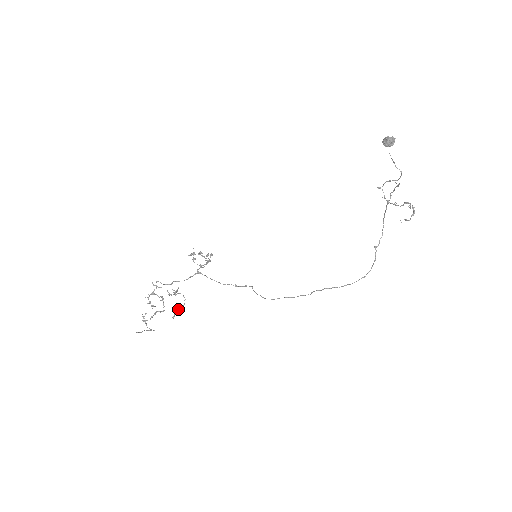
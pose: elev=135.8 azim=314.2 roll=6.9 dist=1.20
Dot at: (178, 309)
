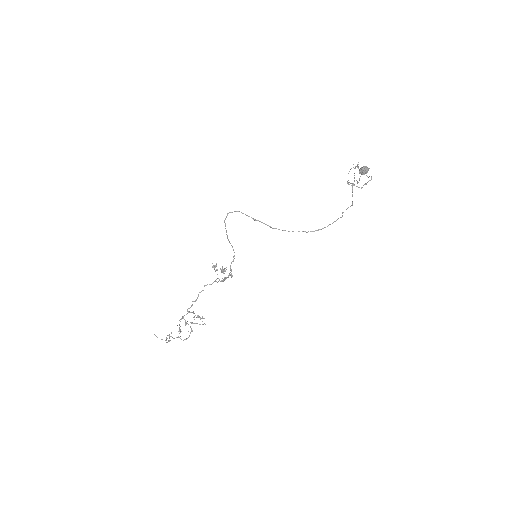
Dot at: (194, 323)
